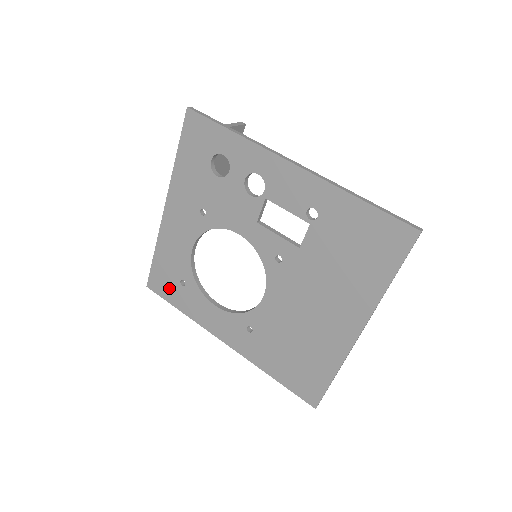
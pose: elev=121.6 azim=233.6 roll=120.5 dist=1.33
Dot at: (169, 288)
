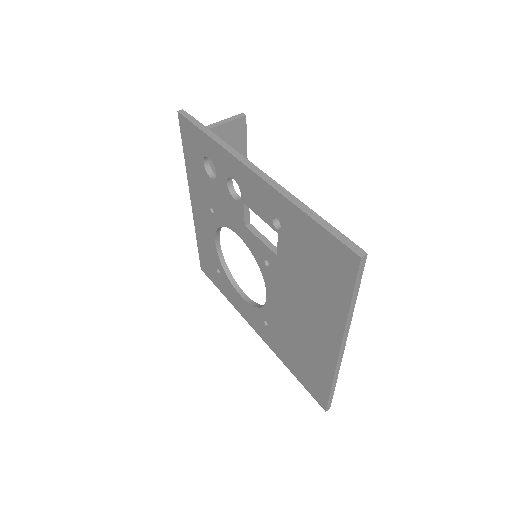
Dot at: (212, 274)
